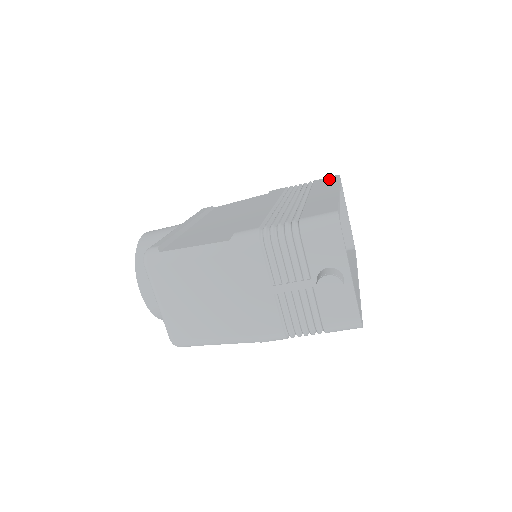
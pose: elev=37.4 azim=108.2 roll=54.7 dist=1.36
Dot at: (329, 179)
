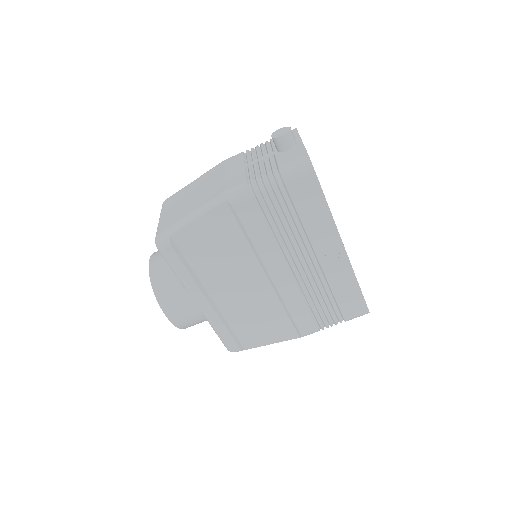
Dot at: occluded
